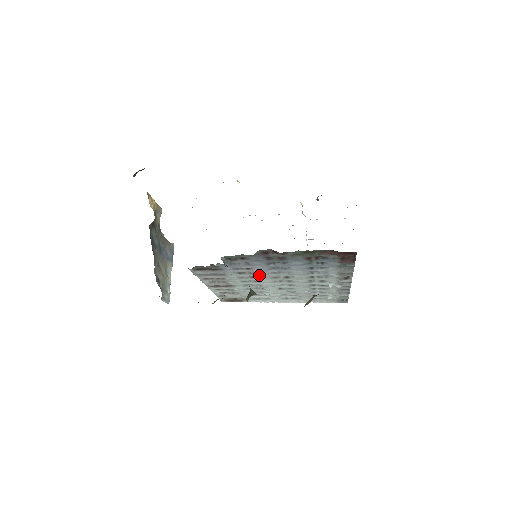
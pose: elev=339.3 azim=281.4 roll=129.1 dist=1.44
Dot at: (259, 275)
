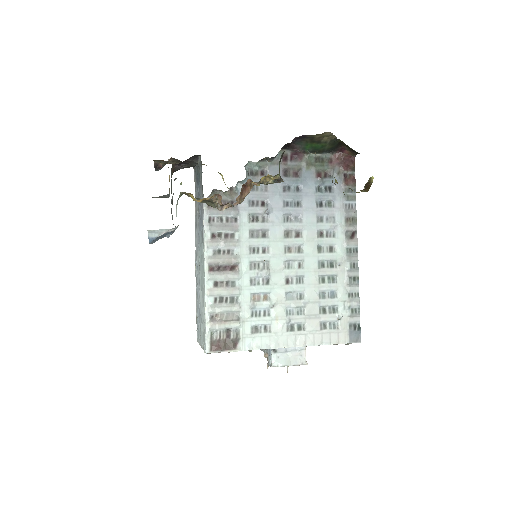
Dot at: (271, 226)
